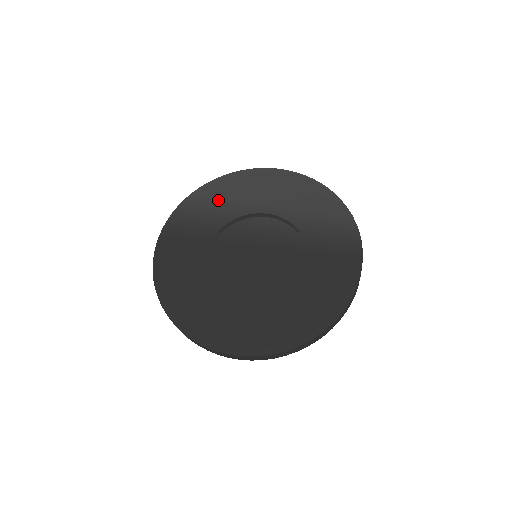
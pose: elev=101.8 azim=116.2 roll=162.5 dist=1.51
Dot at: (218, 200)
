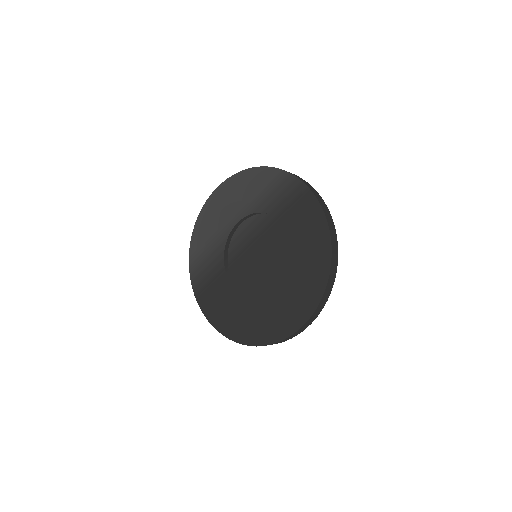
Dot at: (205, 245)
